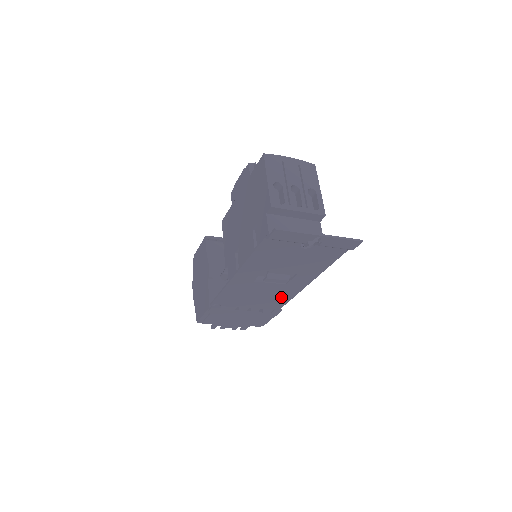
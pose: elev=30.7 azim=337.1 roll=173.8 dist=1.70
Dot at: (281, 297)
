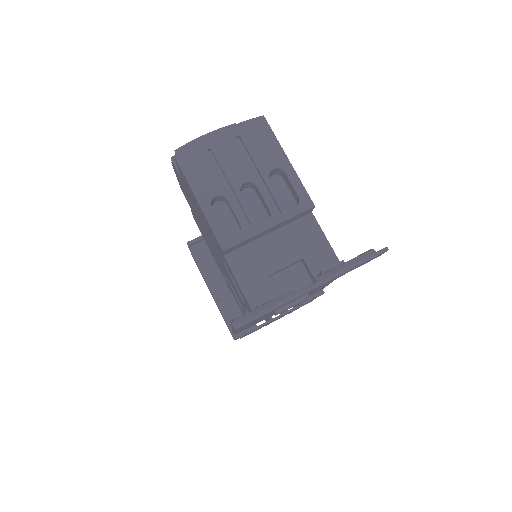
Dot at: (313, 292)
